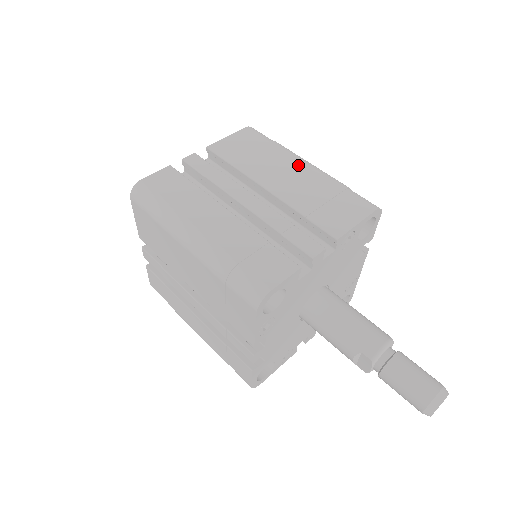
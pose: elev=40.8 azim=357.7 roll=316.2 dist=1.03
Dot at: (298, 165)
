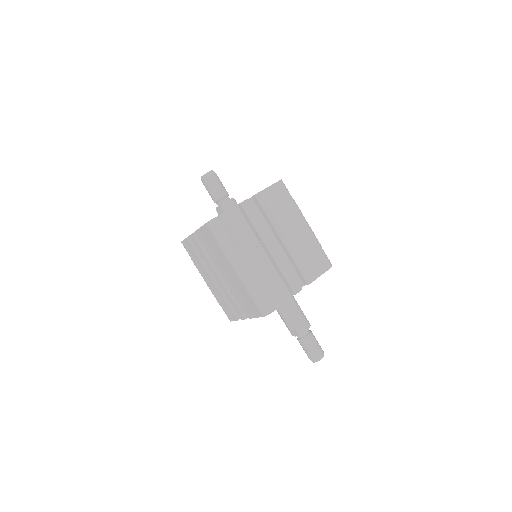
Dot at: (301, 225)
